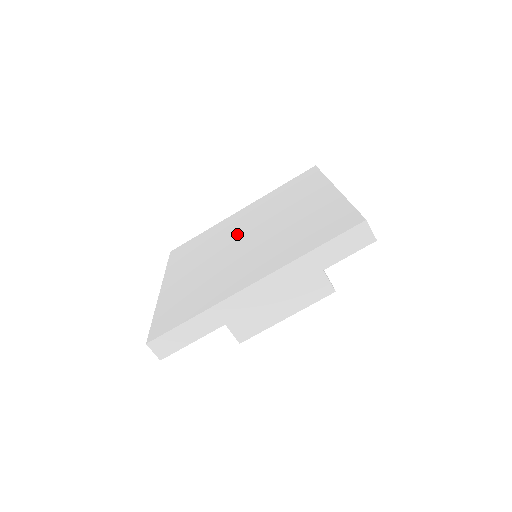
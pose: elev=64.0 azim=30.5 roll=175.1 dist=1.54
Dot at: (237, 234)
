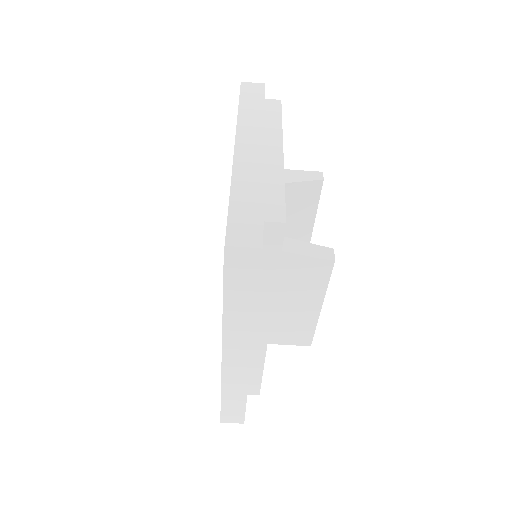
Dot at: occluded
